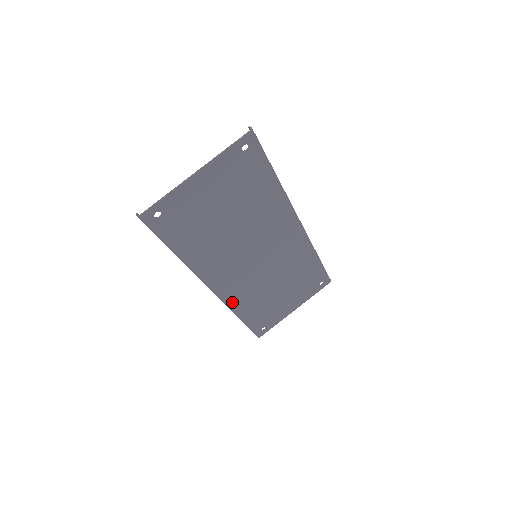
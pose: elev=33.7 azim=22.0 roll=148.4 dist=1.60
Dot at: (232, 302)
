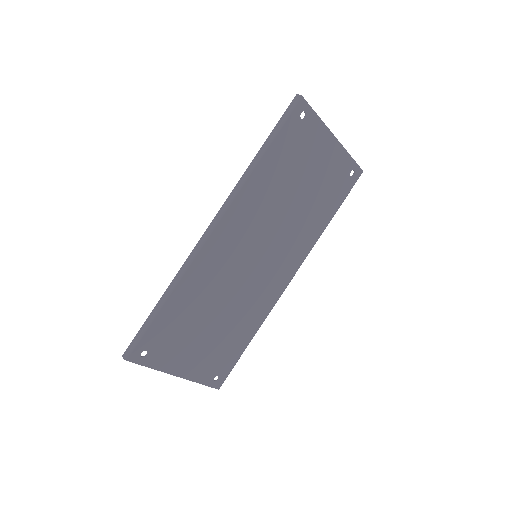
Dot at: (195, 268)
